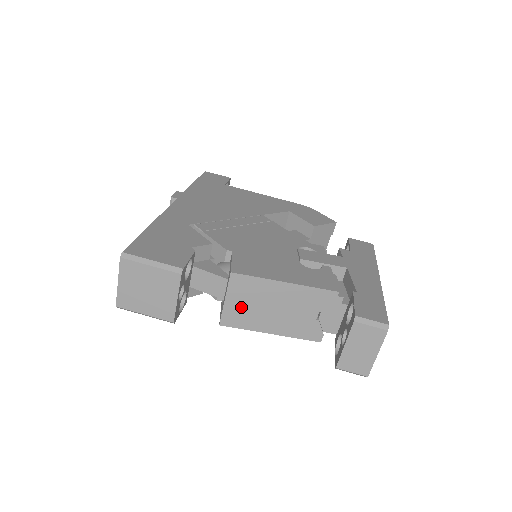
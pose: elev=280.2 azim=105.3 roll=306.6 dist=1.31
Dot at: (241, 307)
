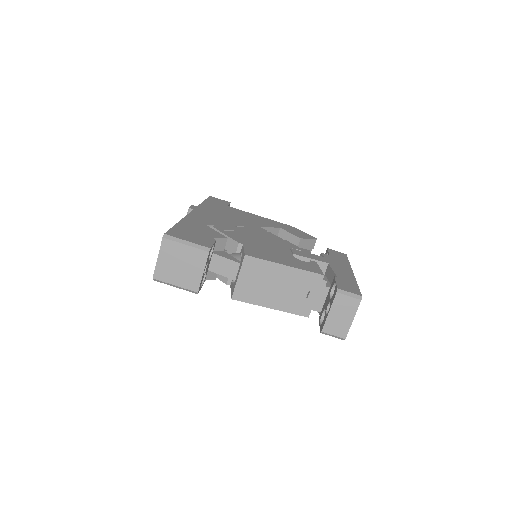
Dot at: (250, 284)
